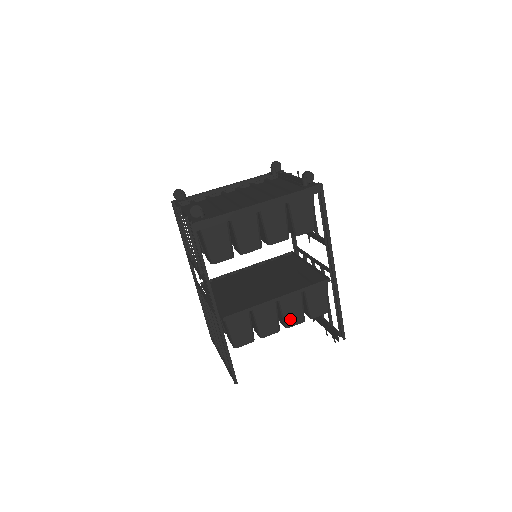
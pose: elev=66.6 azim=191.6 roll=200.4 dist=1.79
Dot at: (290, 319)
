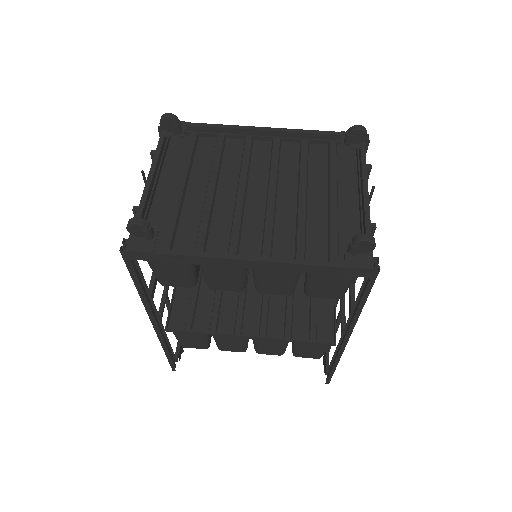
Dot at: (263, 350)
